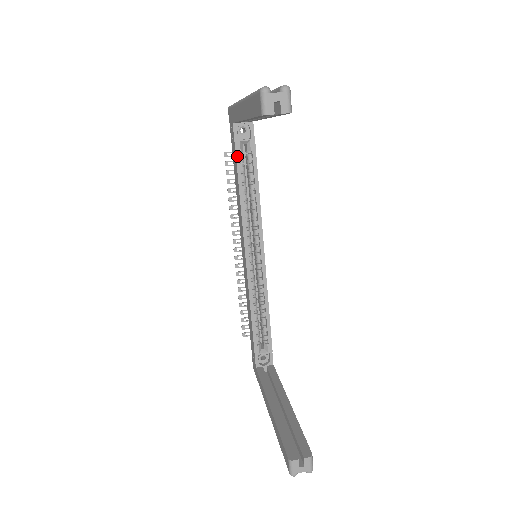
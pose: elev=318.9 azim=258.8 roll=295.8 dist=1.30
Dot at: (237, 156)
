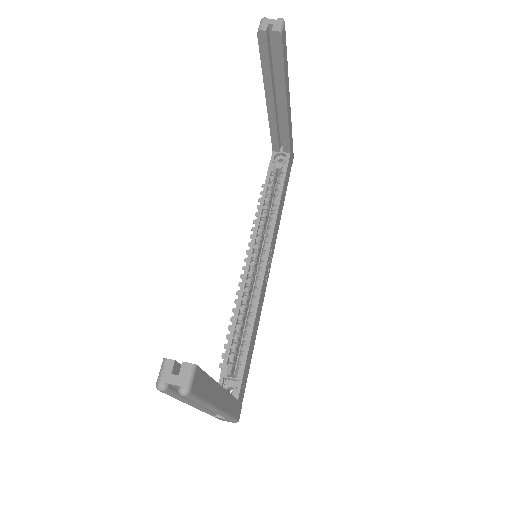
Dot at: (268, 174)
